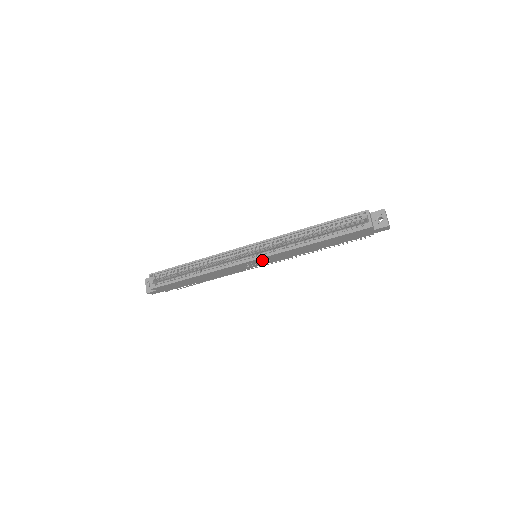
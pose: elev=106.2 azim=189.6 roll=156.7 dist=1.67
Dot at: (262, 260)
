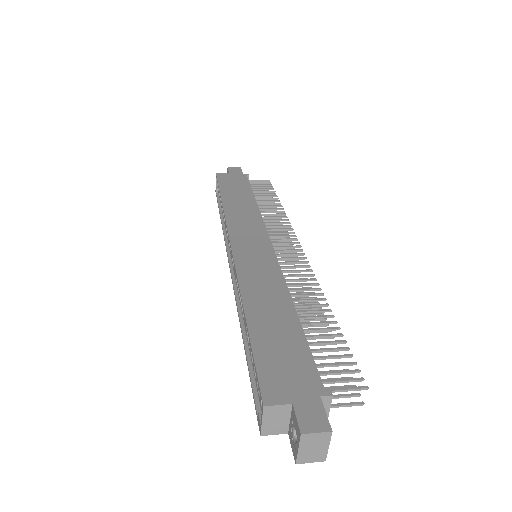
Dot at: occluded
